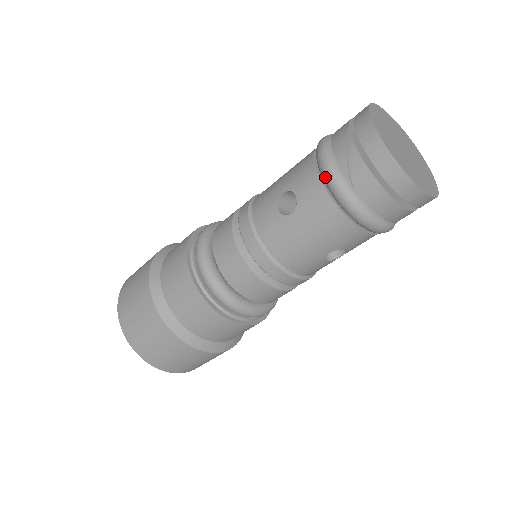
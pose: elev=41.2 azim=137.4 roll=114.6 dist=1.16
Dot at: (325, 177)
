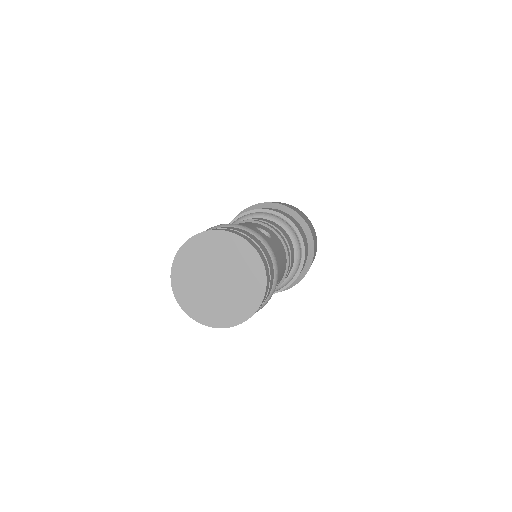
Dot at: occluded
